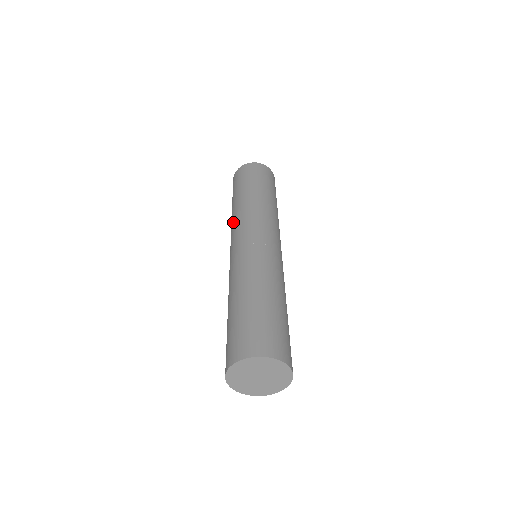
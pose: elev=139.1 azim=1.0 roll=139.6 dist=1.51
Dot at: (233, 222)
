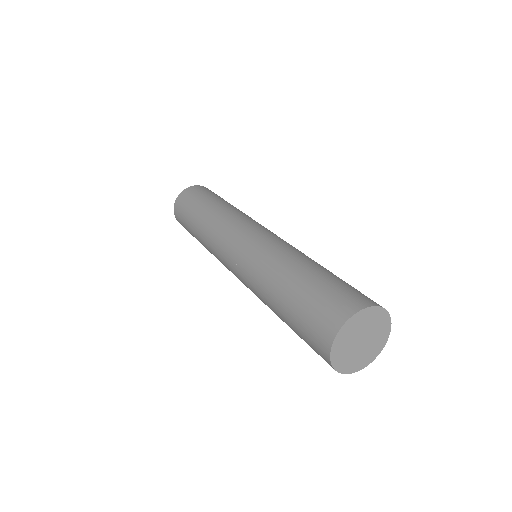
Dot at: (211, 250)
